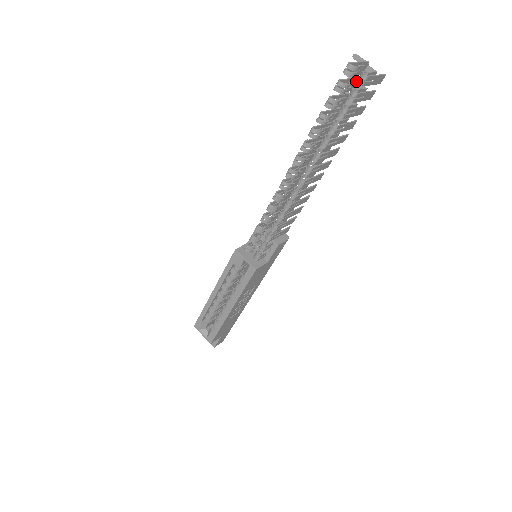
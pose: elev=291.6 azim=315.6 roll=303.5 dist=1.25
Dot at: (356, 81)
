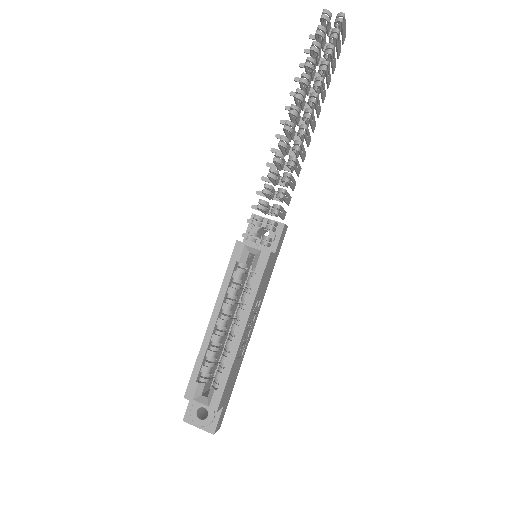
Dot at: (334, 22)
